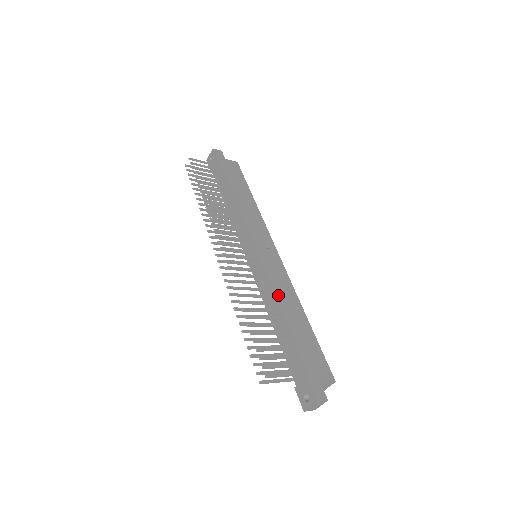
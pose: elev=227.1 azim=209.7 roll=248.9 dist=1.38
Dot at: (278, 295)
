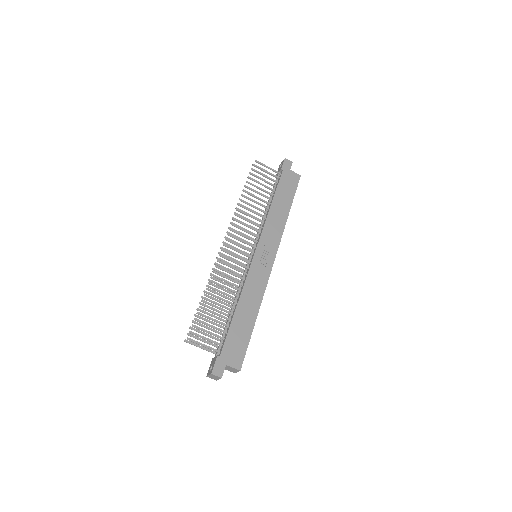
Dot at: (245, 291)
